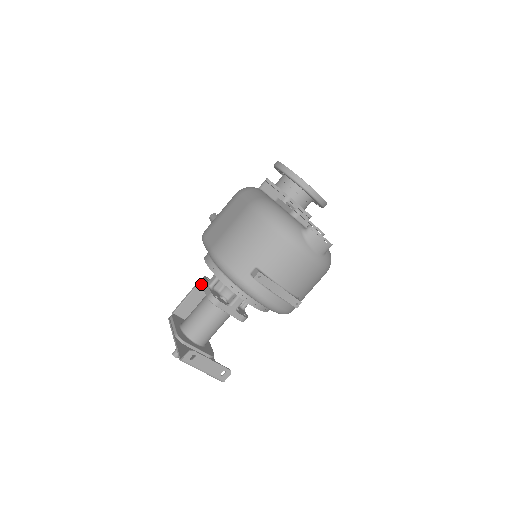
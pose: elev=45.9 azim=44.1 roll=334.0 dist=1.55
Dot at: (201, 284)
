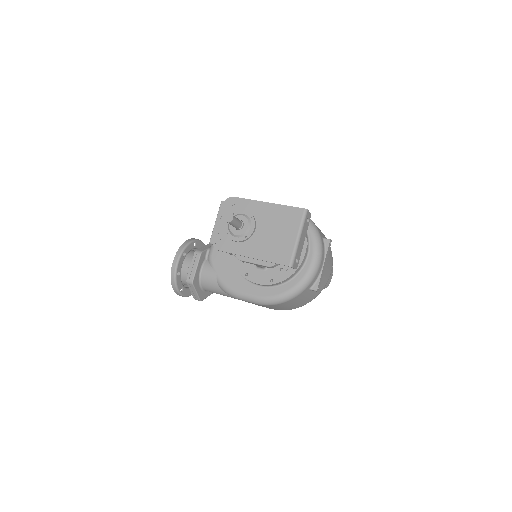
Dot at: occluded
